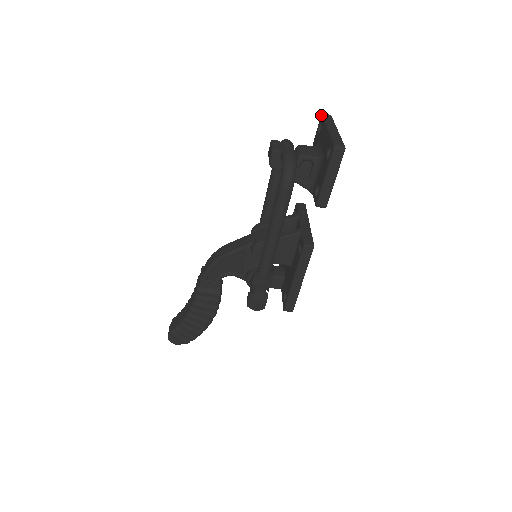
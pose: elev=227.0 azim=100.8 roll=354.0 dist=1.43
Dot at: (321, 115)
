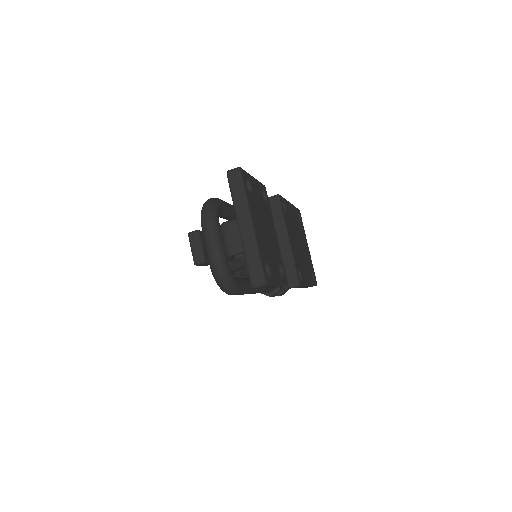
Dot at: occluded
